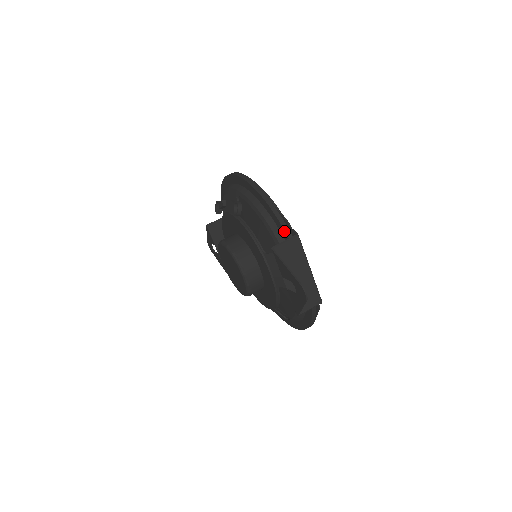
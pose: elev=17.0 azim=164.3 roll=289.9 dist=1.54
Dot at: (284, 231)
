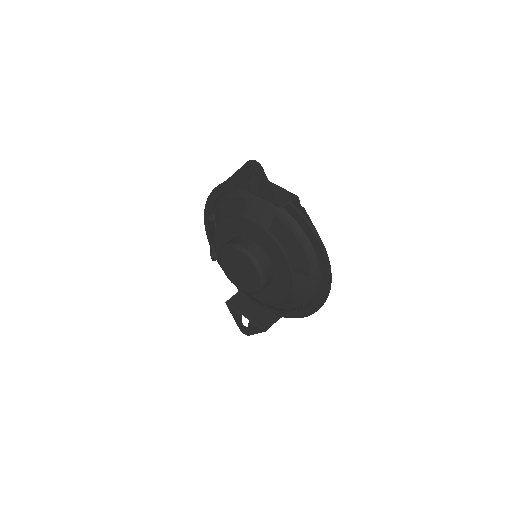
Dot at: occluded
